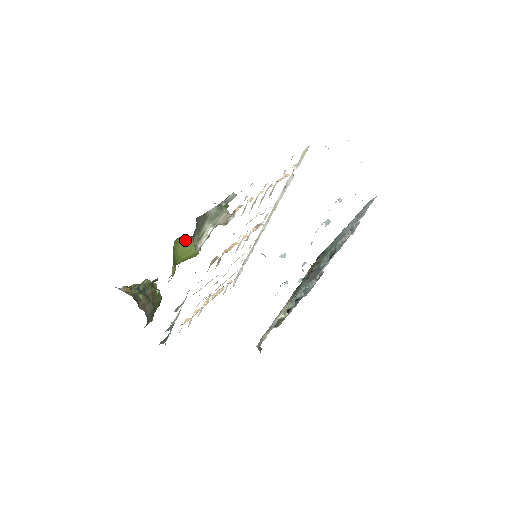
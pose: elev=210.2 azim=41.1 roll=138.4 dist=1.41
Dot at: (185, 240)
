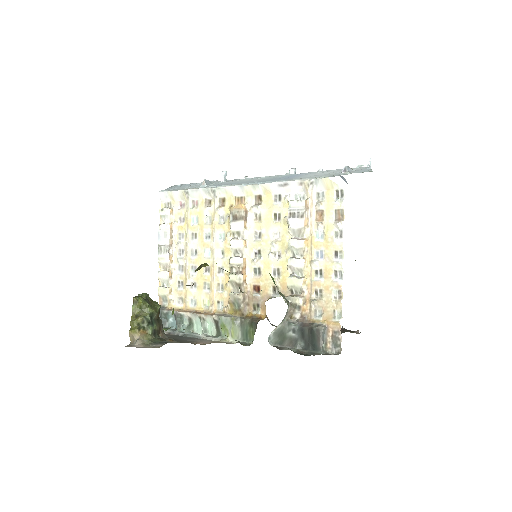
Dot at: occluded
